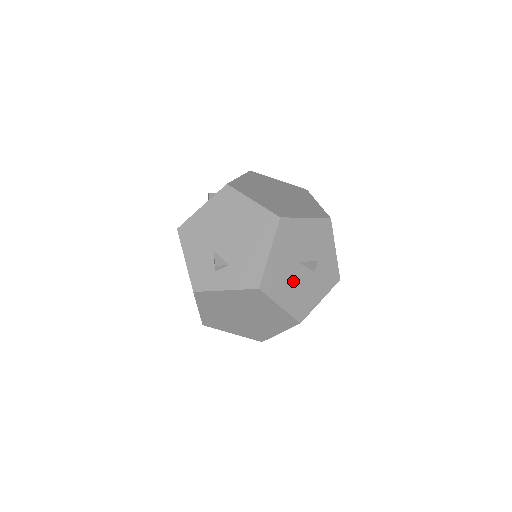
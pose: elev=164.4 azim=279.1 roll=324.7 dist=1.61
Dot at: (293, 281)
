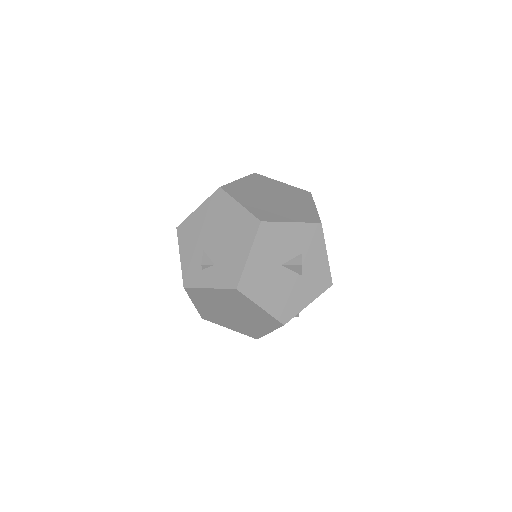
Dot at: (276, 283)
